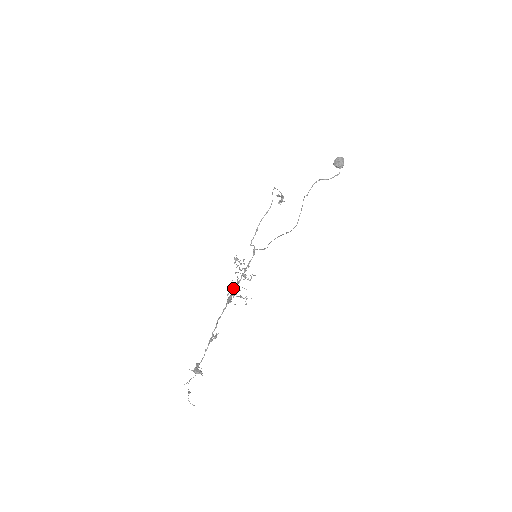
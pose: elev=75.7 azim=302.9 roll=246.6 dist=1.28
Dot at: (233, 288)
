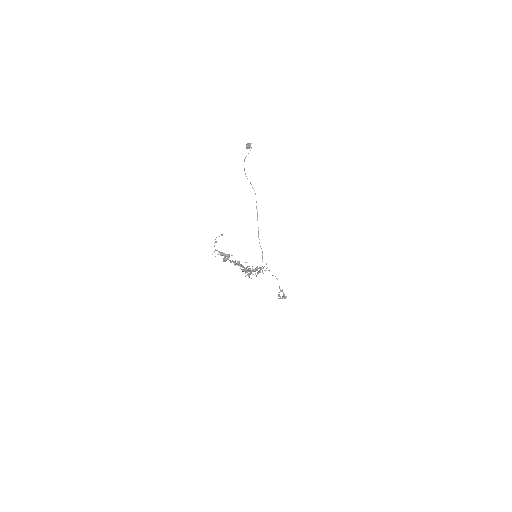
Dot at: occluded
